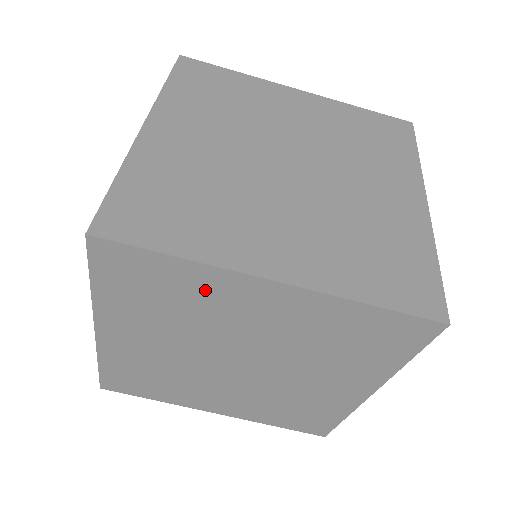
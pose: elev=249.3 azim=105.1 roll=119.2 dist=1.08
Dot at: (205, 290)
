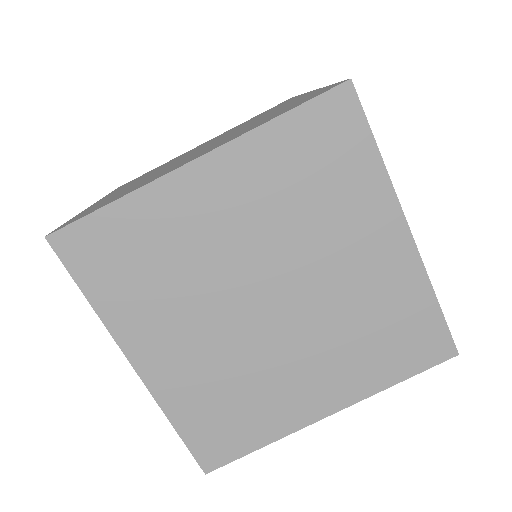
Dot at: (162, 221)
